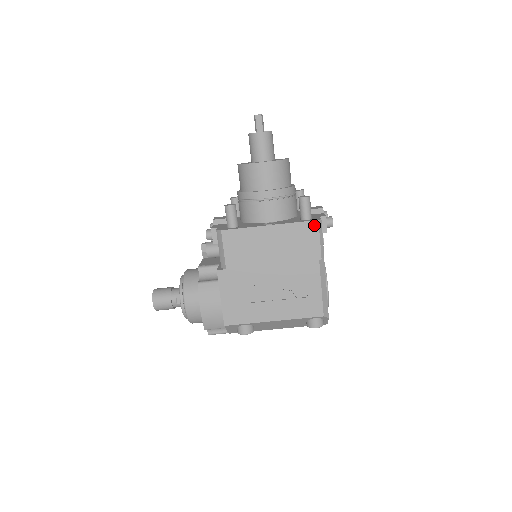
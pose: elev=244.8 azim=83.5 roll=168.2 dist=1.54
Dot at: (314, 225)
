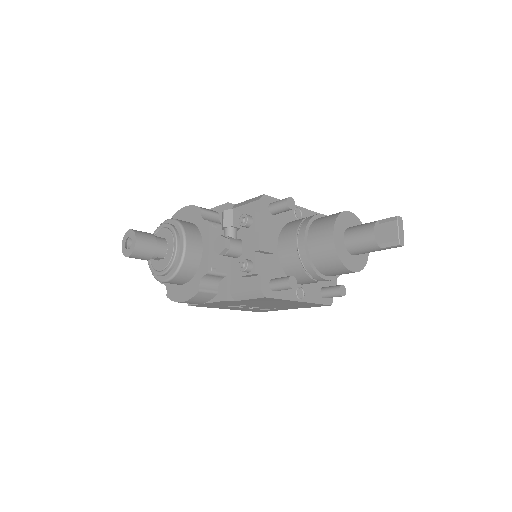
Dot at: (325, 305)
